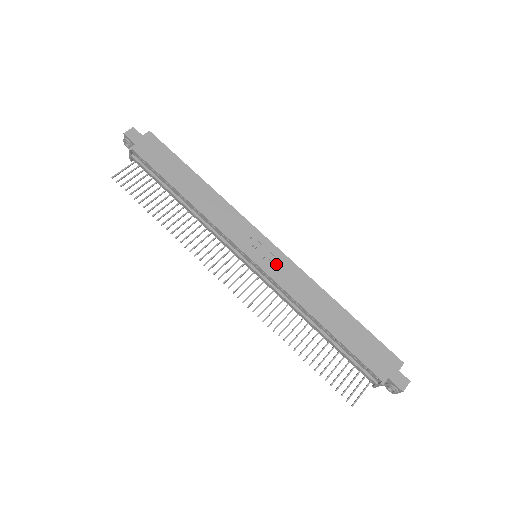
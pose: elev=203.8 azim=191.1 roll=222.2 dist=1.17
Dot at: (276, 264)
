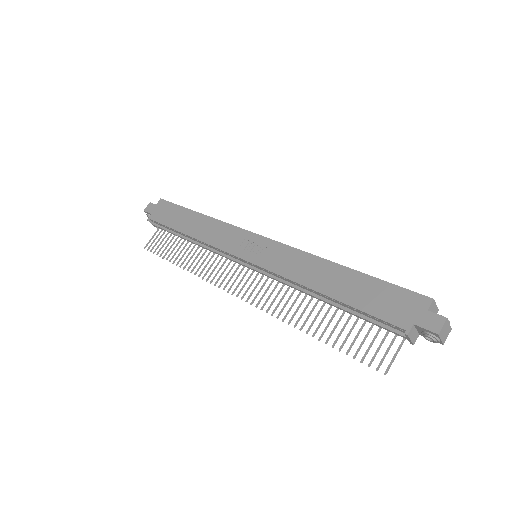
Dot at: (268, 254)
